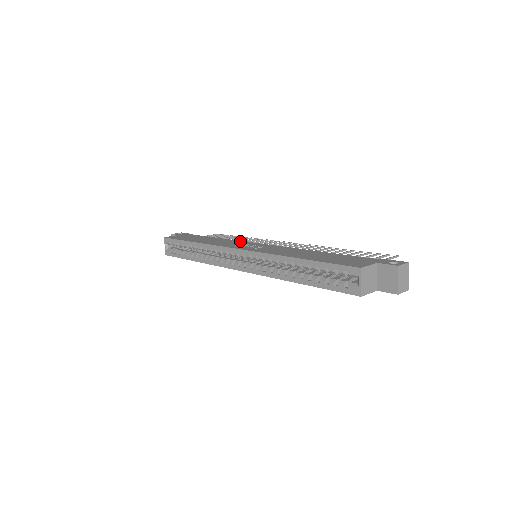
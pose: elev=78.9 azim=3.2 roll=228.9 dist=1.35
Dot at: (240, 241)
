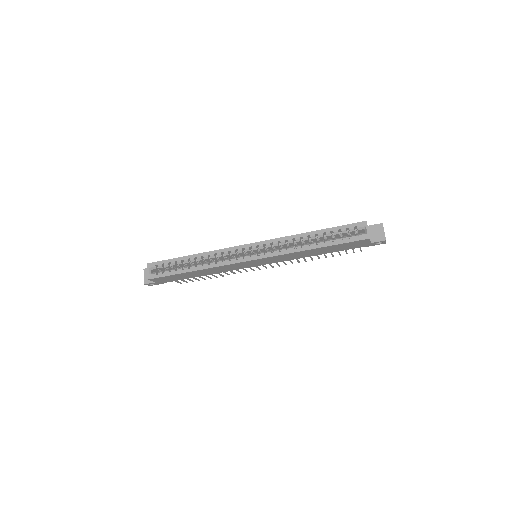
Dot at: occluded
